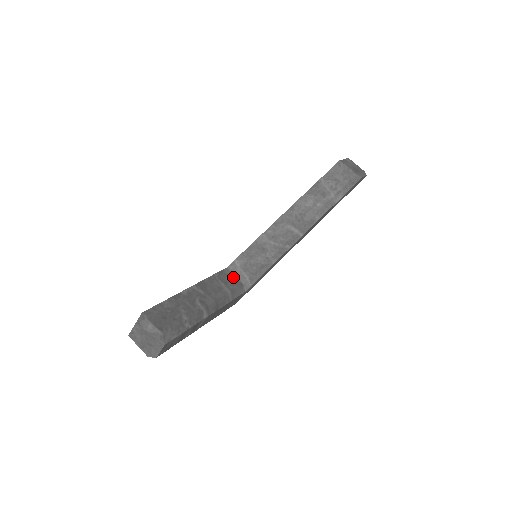
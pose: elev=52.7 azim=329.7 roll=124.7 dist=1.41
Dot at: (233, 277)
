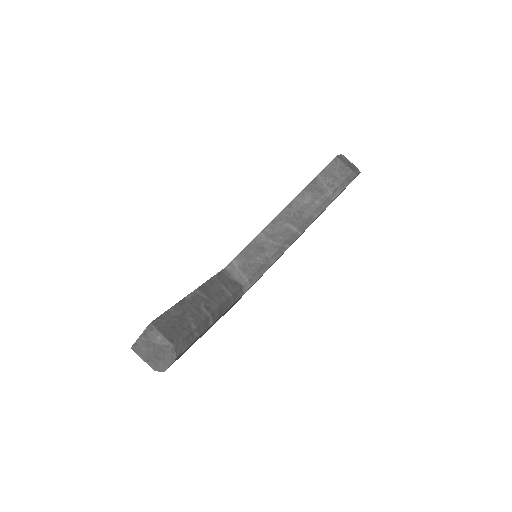
Dot at: (232, 278)
